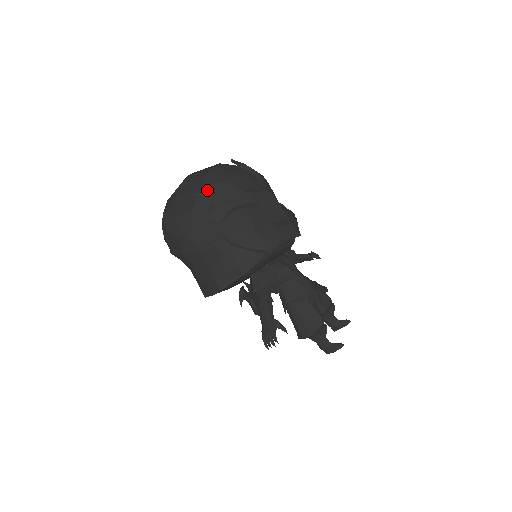
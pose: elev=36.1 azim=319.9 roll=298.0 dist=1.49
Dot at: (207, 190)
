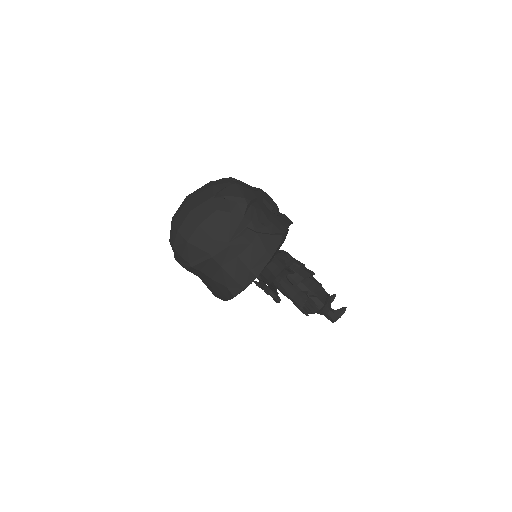
Dot at: (224, 193)
